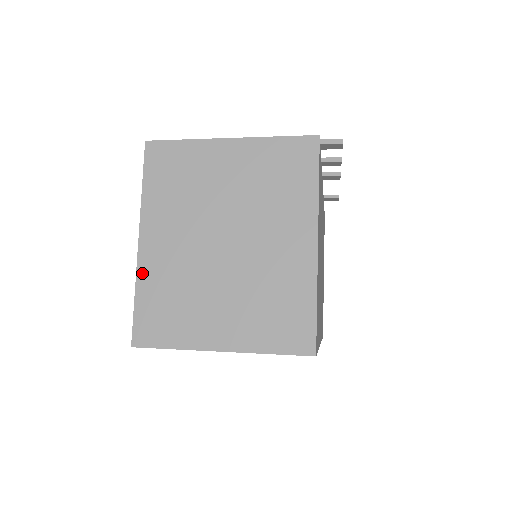
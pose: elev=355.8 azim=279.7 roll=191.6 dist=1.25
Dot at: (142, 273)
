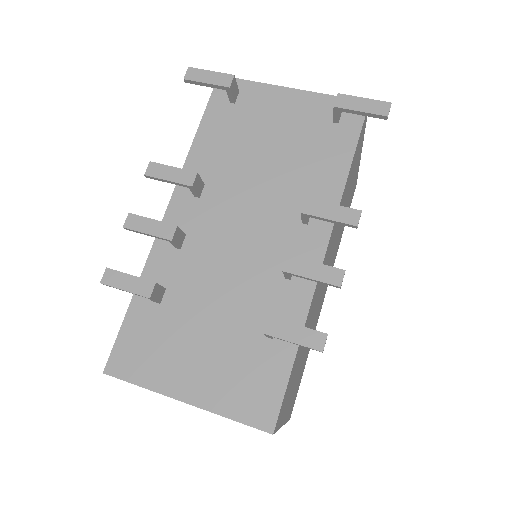
Dot at: occluded
